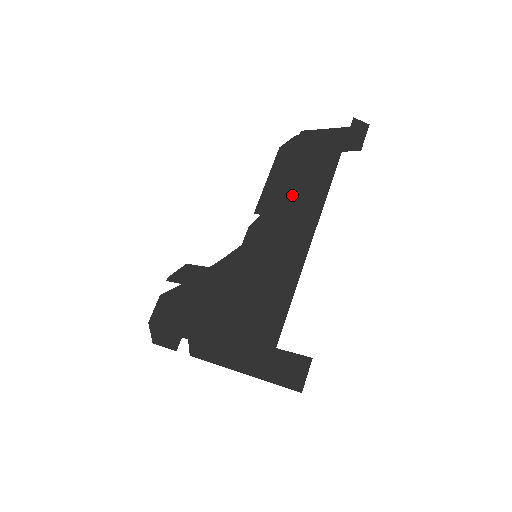
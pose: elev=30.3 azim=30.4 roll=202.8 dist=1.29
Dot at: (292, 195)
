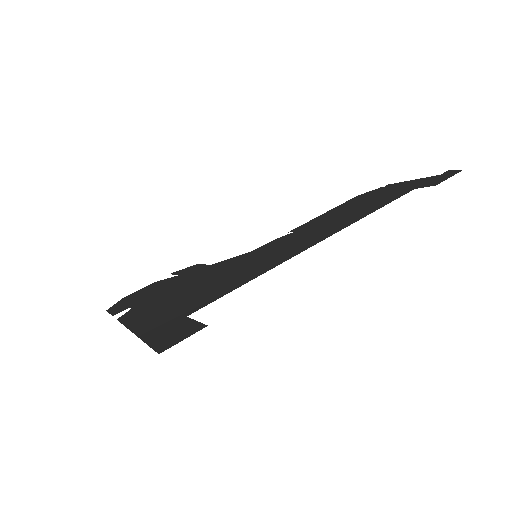
Dot at: (335, 218)
